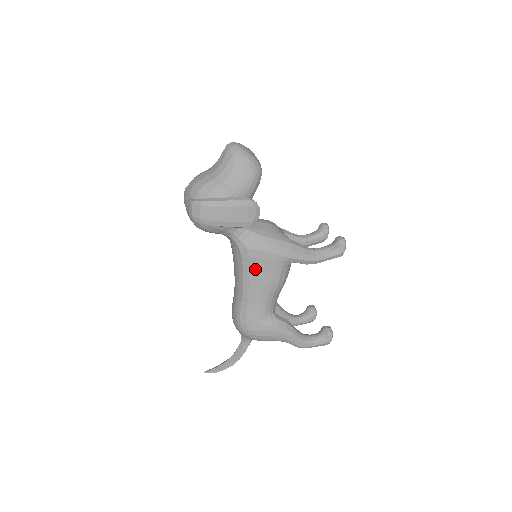
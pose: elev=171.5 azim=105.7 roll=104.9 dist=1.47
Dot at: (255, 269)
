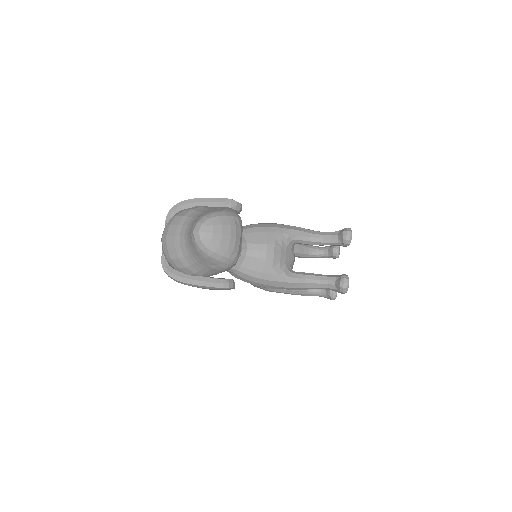
Dot at: occluded
